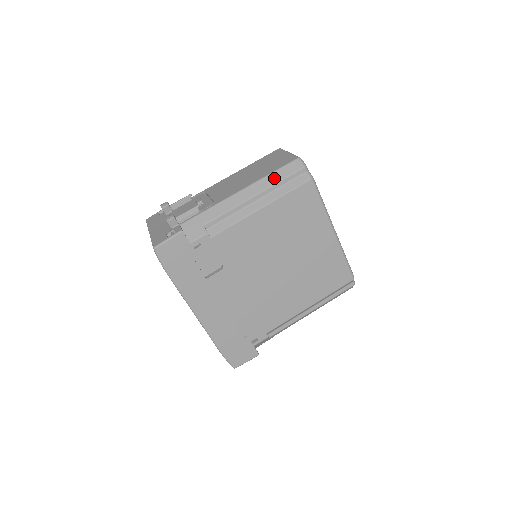
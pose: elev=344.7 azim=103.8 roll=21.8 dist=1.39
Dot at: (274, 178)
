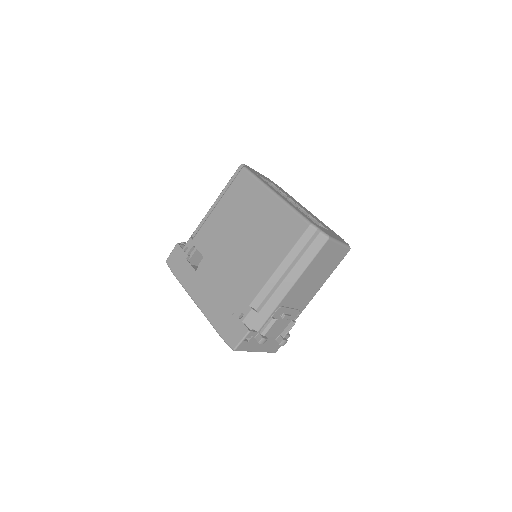
Dot at: (226, 185)
